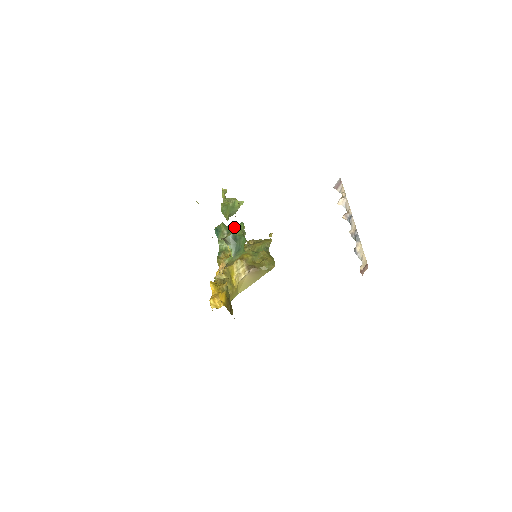
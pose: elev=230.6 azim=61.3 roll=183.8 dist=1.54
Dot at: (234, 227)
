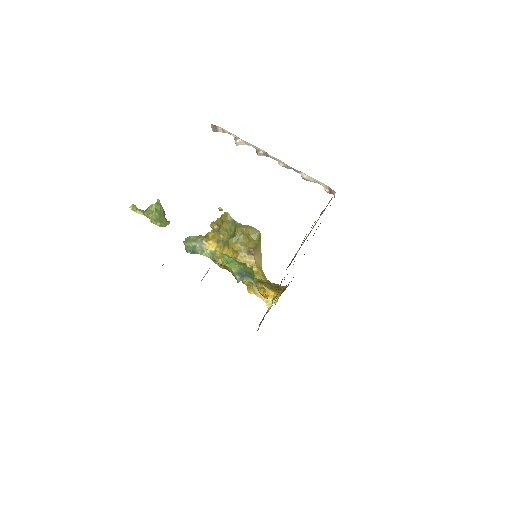
Dot at: (230, 271)
